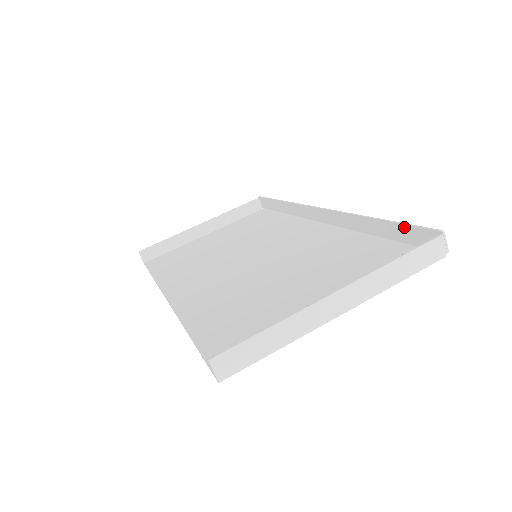
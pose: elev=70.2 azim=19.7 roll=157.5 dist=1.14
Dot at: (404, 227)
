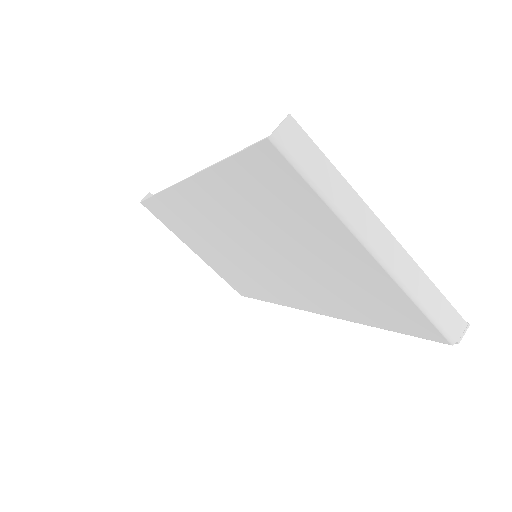
Dot at: occluded
